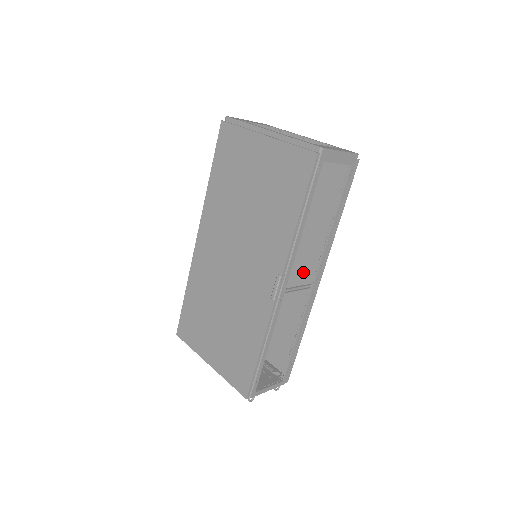
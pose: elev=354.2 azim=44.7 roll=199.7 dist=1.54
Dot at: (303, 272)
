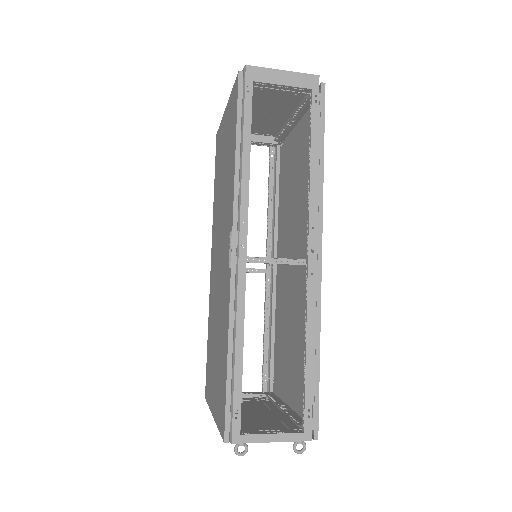
Dot at: occluded
